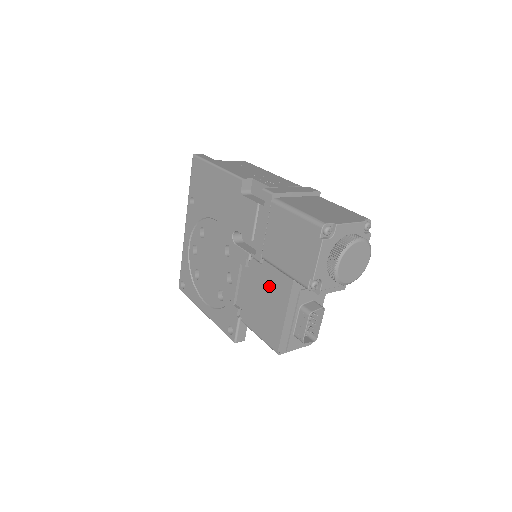
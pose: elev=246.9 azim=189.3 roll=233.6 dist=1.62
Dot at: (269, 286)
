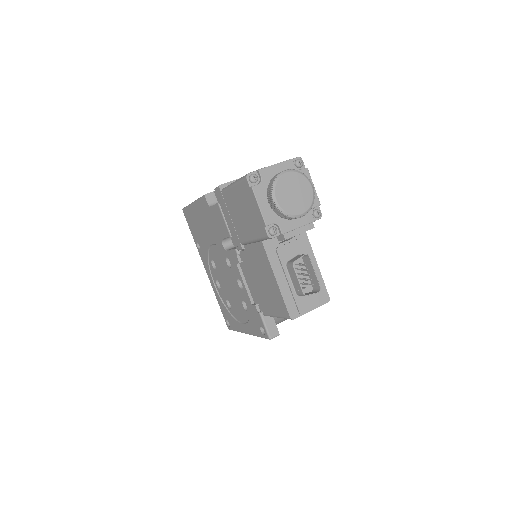
Dot at: (256, 263)
